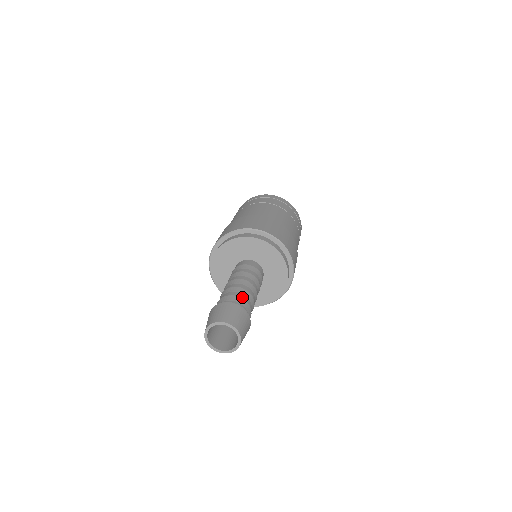
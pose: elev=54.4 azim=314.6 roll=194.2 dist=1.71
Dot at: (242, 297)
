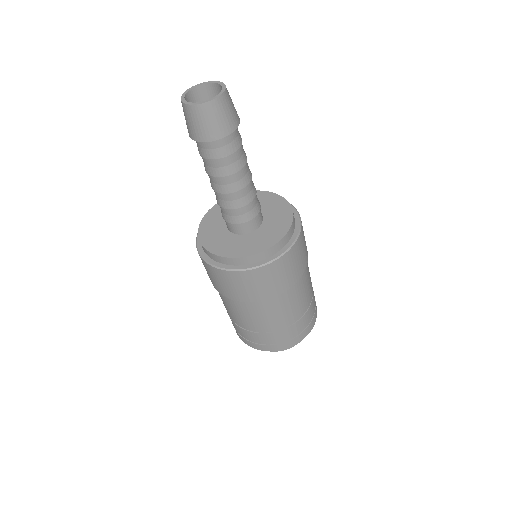
Dot at: occluded
